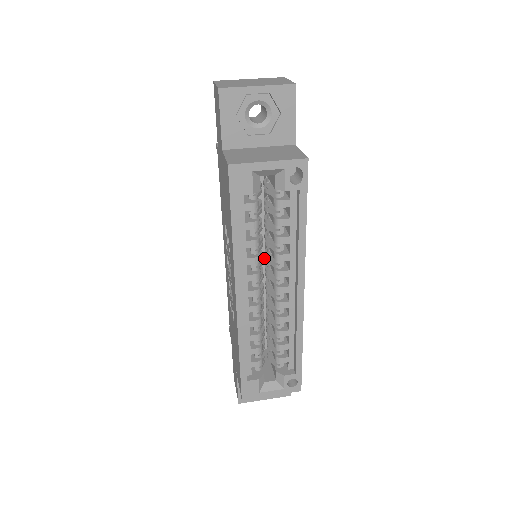
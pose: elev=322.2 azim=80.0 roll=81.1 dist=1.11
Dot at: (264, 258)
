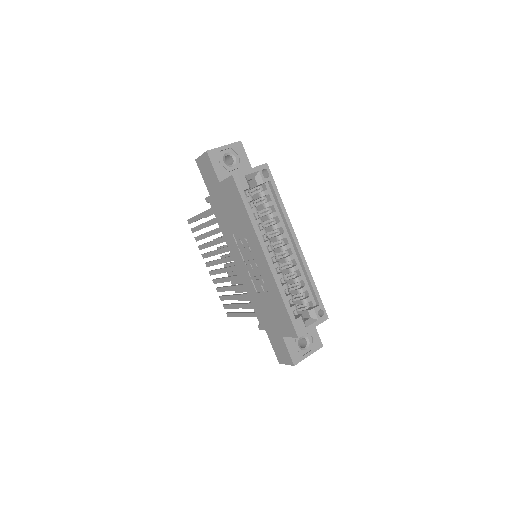
Dot at: occluded
